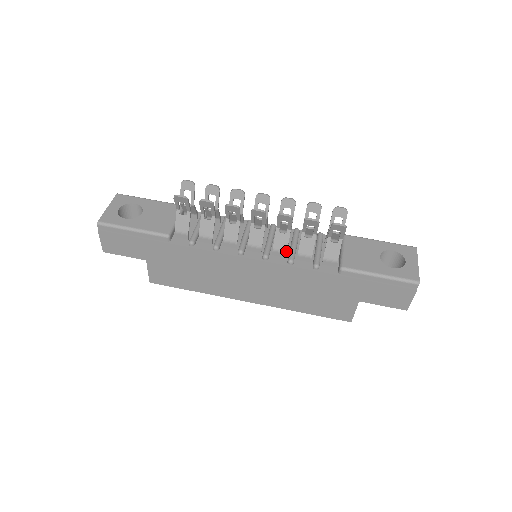
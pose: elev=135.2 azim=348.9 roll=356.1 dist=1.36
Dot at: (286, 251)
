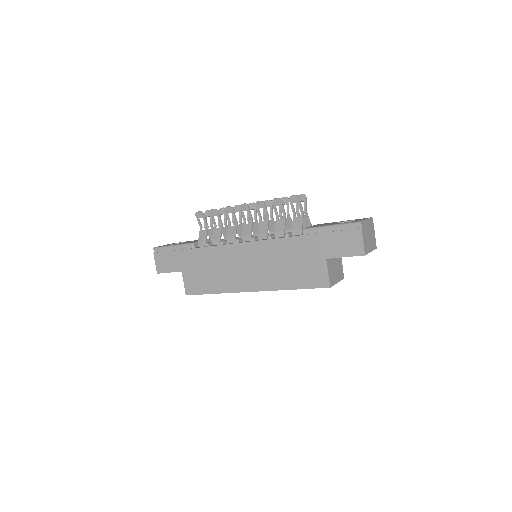
Dot at: (267, 233)
